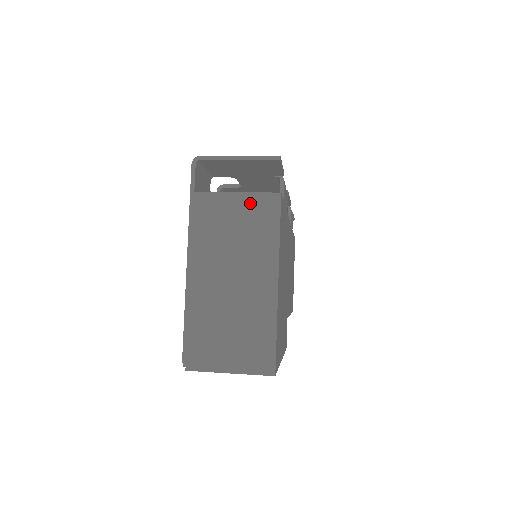
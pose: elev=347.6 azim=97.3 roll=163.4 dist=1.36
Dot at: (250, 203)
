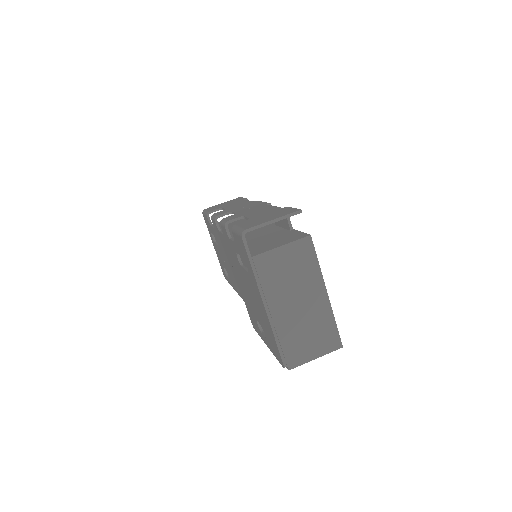
Dot at: (293, 250)
